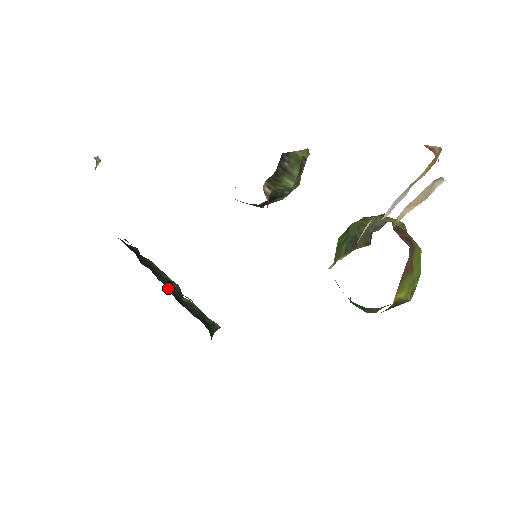
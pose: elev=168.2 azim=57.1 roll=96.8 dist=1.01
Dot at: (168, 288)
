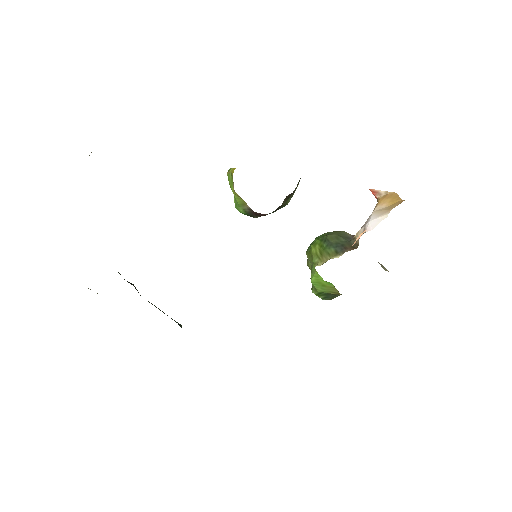
Dot at: occluded
